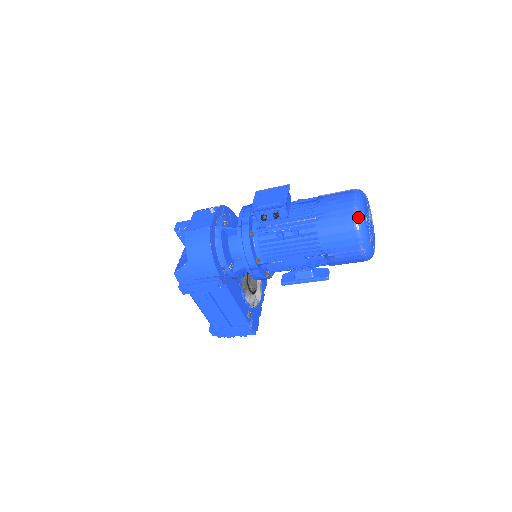
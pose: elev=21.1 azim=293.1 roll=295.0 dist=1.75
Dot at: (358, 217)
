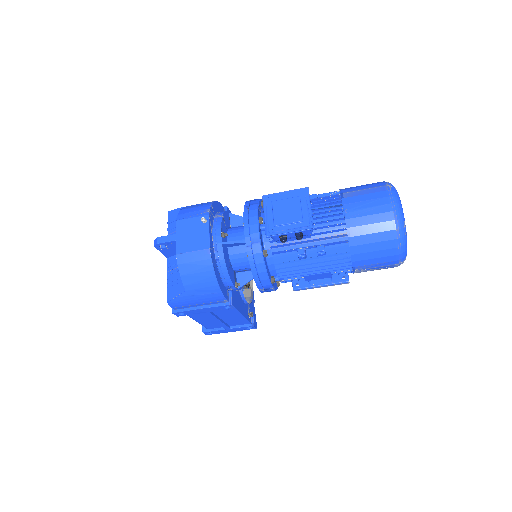
Dot at: (400, 232)
